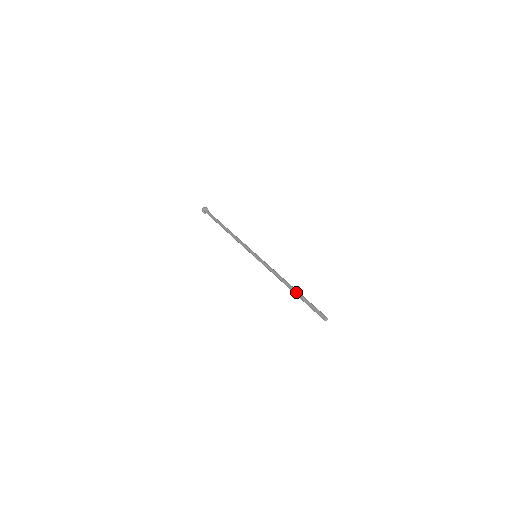
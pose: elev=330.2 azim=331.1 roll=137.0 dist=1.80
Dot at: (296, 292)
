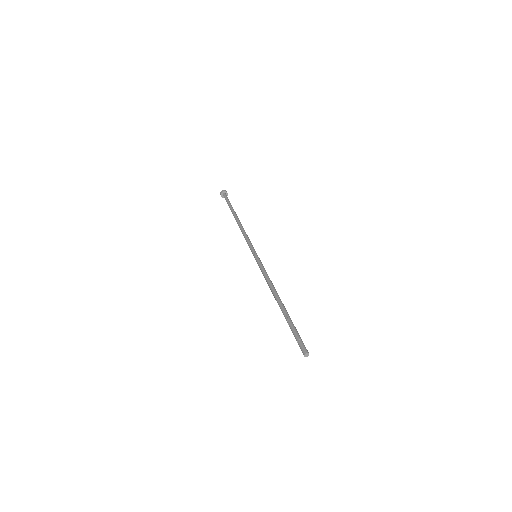
Dot at: (283, 311)
